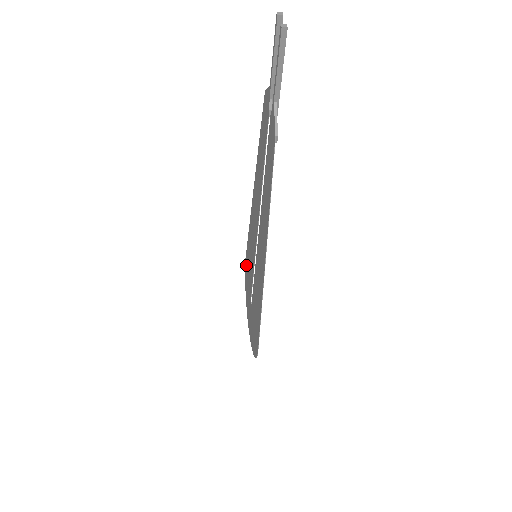
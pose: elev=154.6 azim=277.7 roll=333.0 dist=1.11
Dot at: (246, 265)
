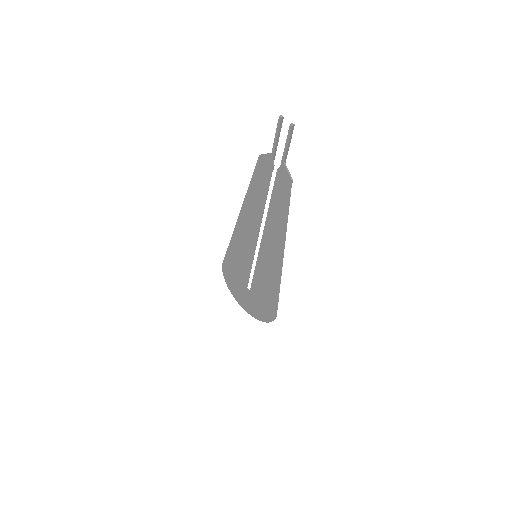
Dot at: (227, 268)
